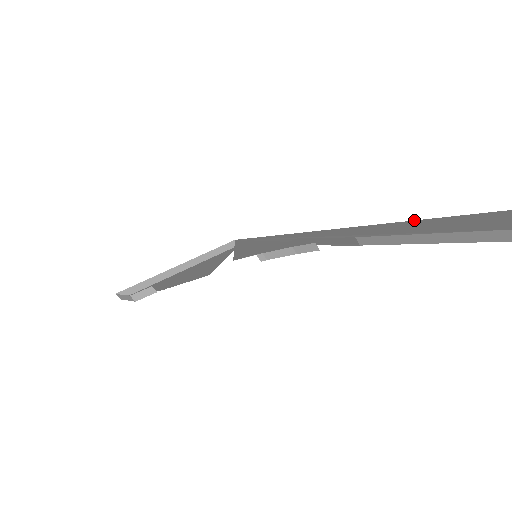
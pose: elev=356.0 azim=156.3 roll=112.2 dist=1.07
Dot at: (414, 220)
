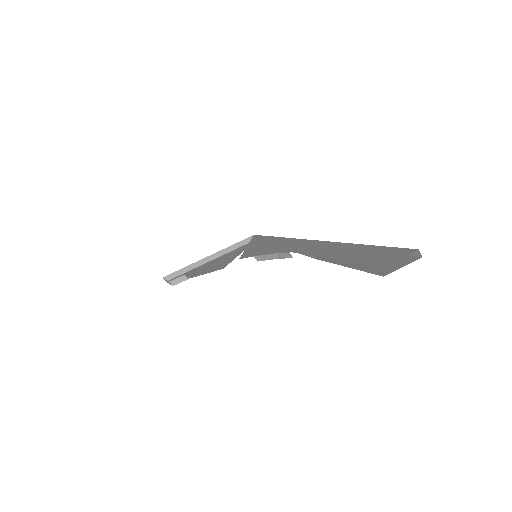
Dot at: (351, 243)
